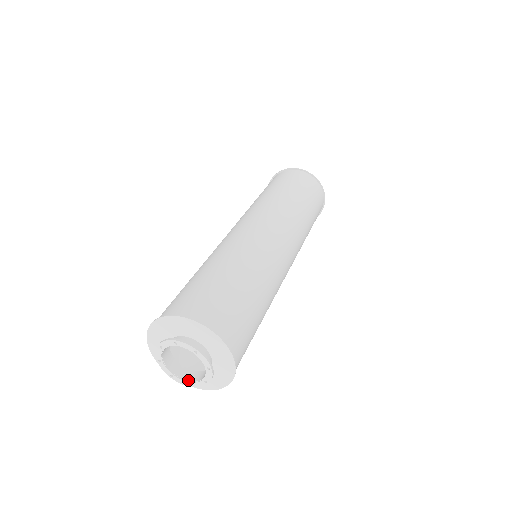
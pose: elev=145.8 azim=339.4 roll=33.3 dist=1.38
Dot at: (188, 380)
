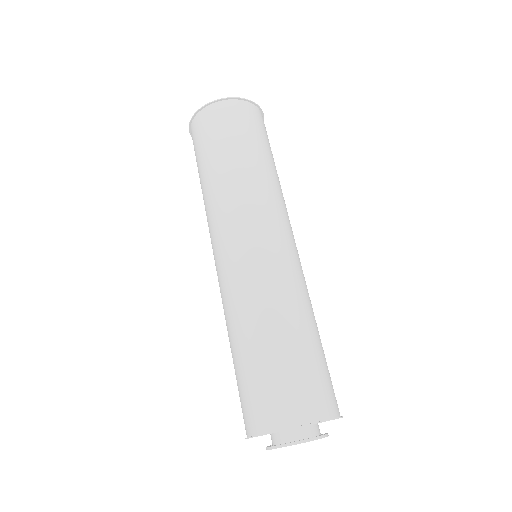
Dot at: occluded
